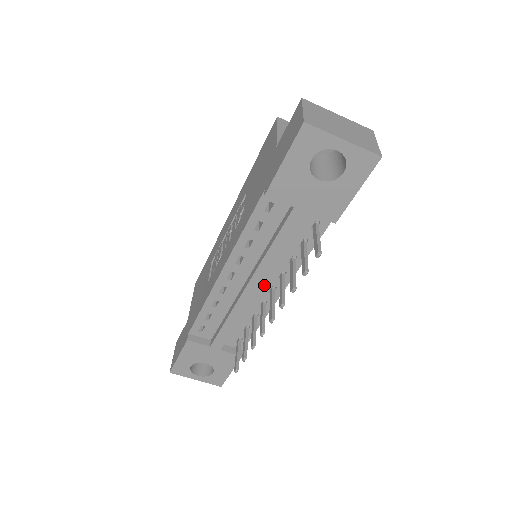
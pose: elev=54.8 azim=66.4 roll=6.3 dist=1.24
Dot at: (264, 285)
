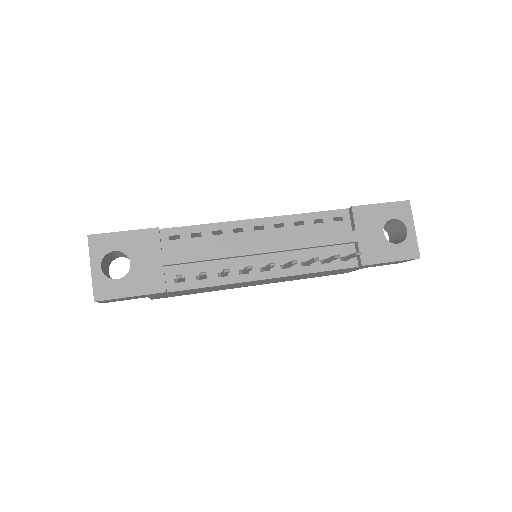
Dot at: (266, 259)
